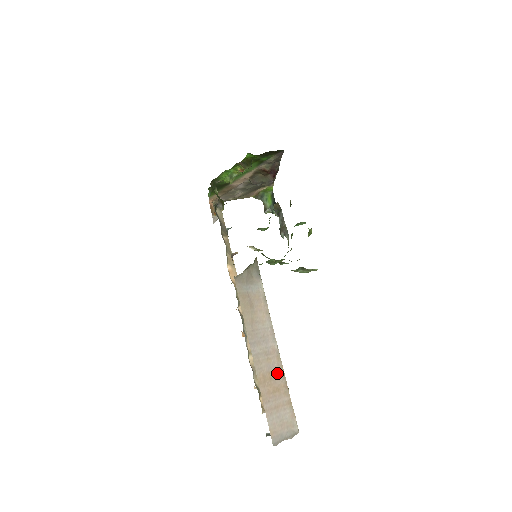
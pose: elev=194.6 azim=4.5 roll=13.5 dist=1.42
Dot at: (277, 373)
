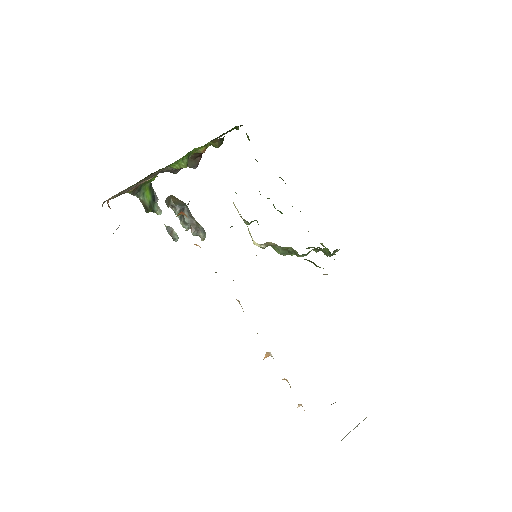
Dot at: occluded
